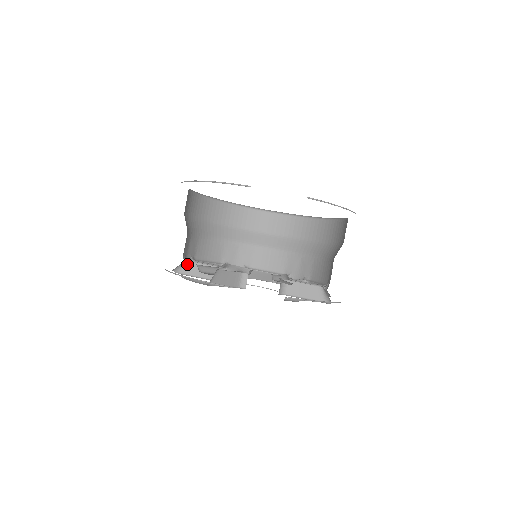
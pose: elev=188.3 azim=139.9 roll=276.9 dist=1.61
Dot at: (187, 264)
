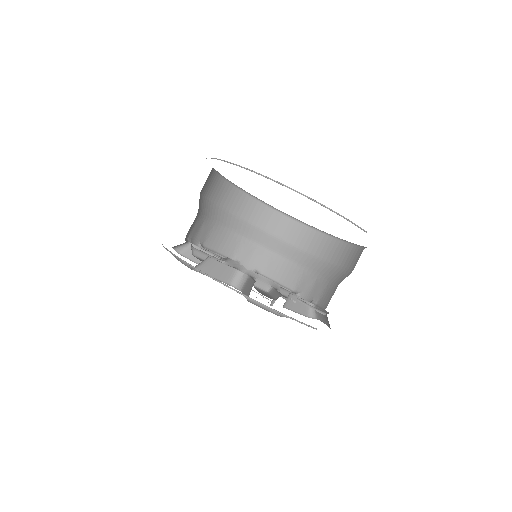
Dot at: (206, 260)
